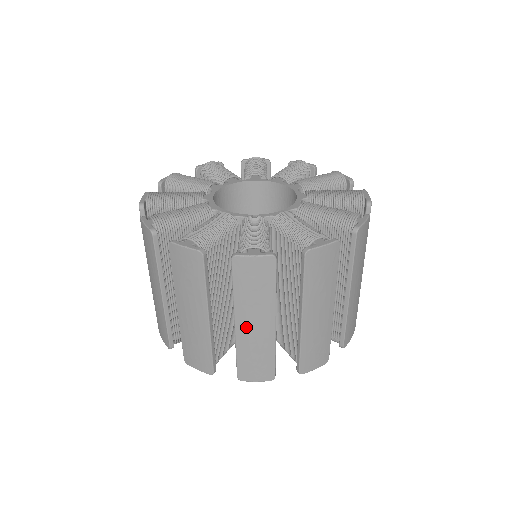
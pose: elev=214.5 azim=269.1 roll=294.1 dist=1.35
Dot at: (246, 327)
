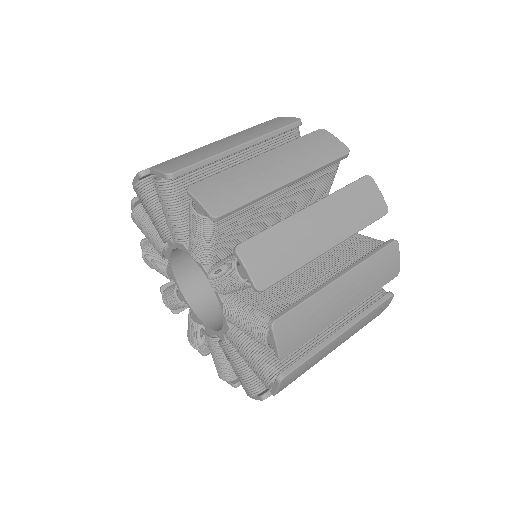
Dot at: occluded
